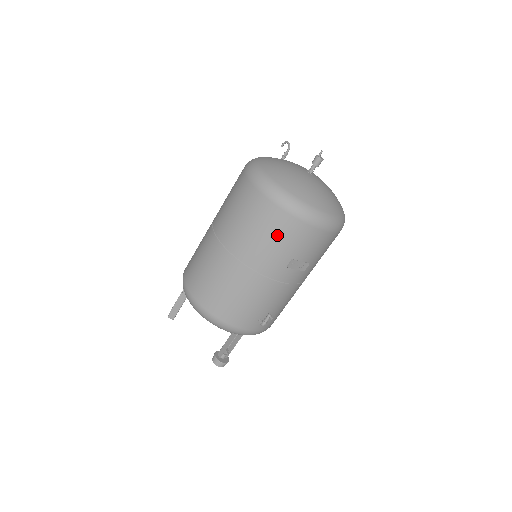
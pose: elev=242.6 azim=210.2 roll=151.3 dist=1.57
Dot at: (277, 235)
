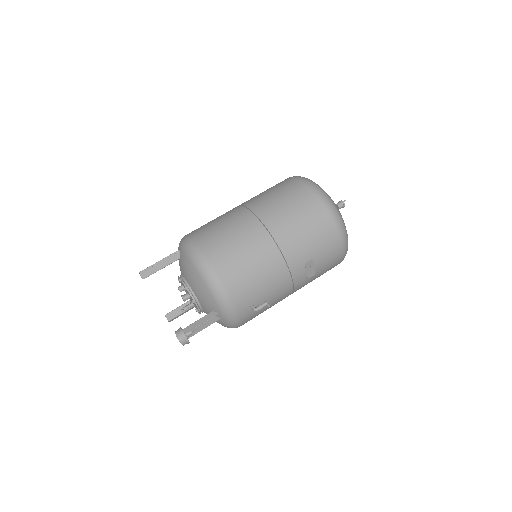
Dot at: (315, 231)
